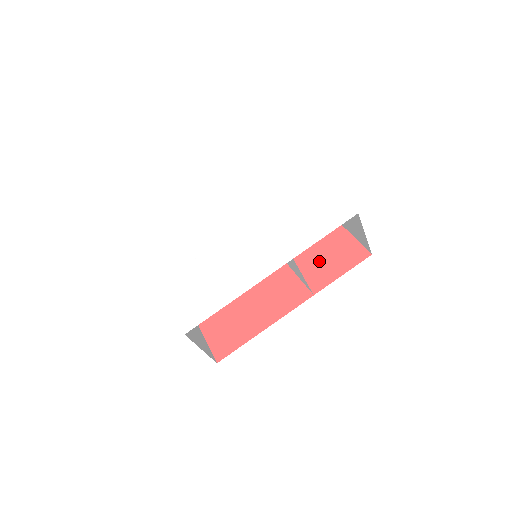
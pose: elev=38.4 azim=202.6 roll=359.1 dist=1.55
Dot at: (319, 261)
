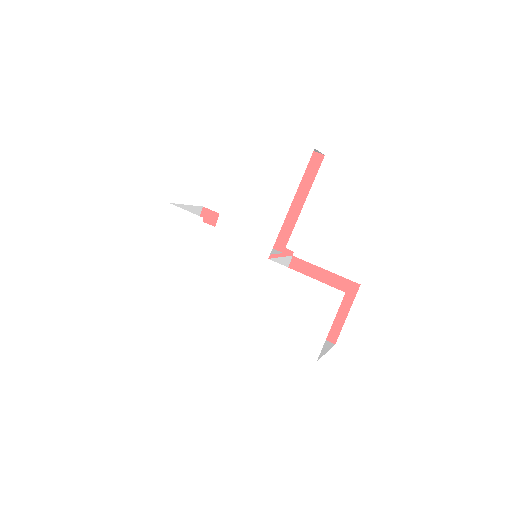
Dot at: occluded
